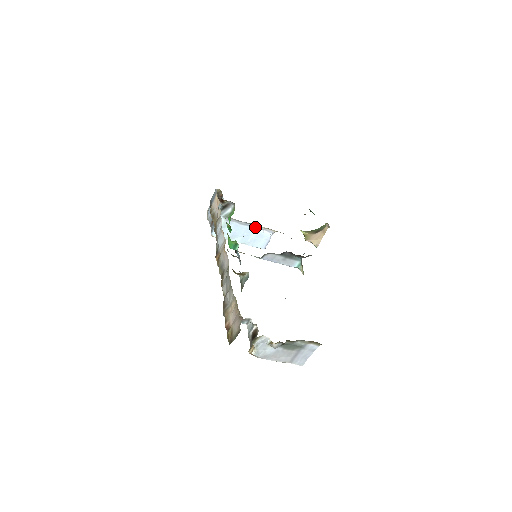
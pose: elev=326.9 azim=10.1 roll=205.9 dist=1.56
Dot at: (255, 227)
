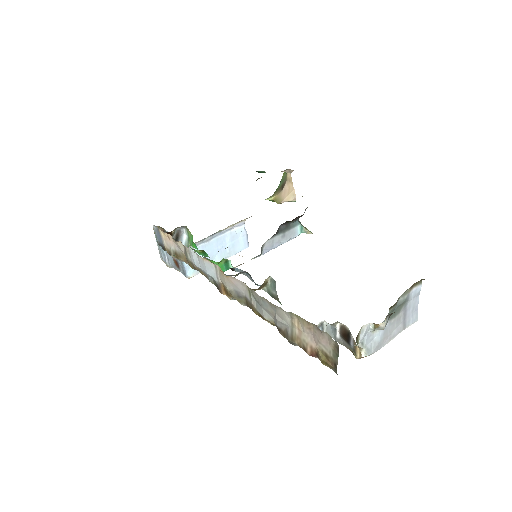
Dot at: (223, 232)
